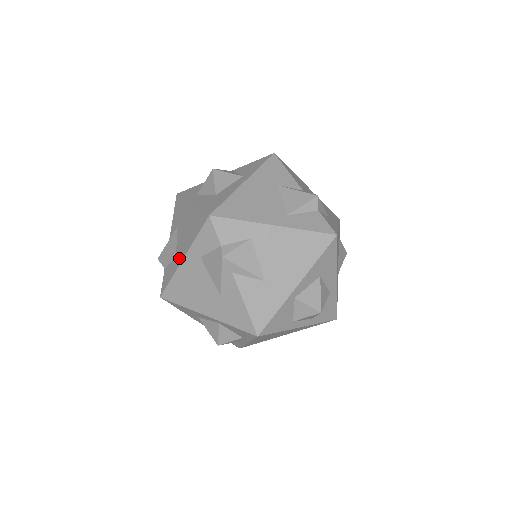
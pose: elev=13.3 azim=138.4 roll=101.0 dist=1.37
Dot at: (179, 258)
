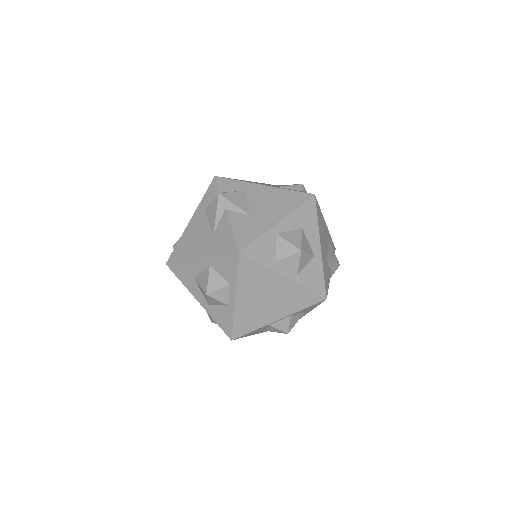
Dot at: occluded
